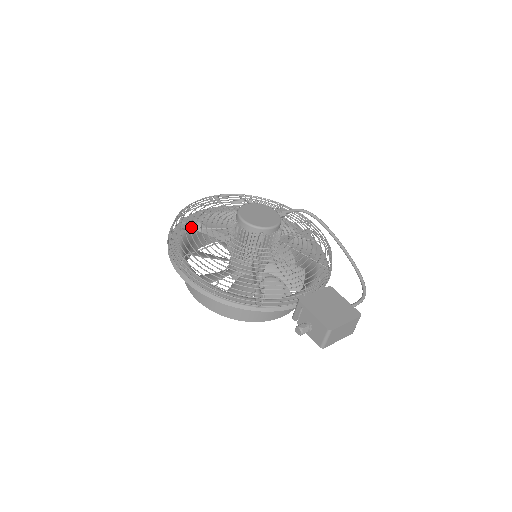
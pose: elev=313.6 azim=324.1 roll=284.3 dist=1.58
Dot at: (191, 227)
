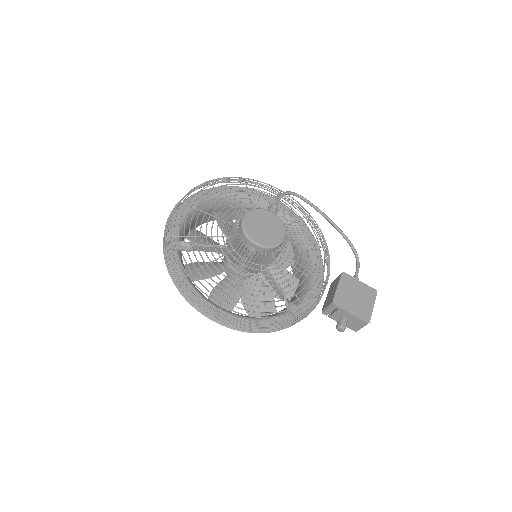
Dot at: occluded
